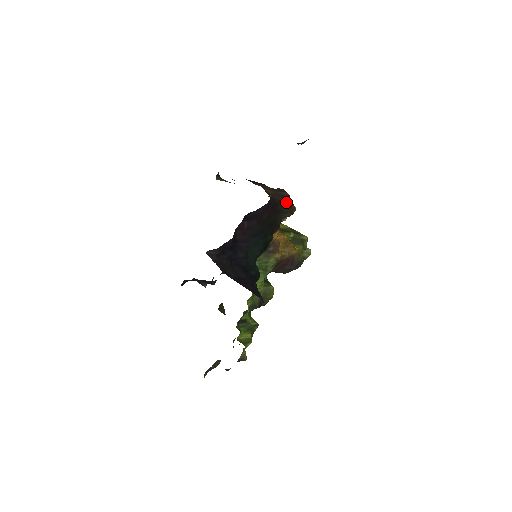
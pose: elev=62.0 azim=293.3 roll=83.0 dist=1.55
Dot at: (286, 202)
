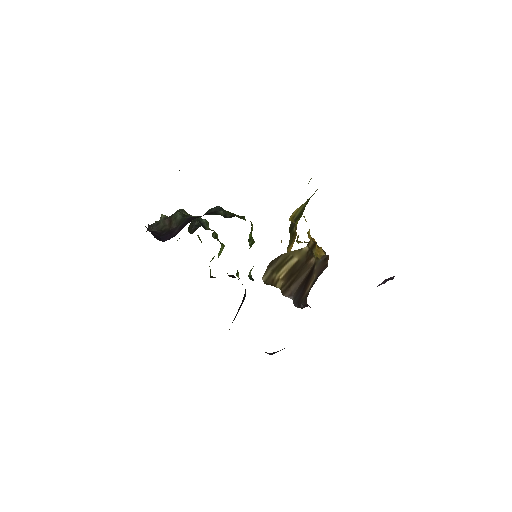
Dot at: occluded
